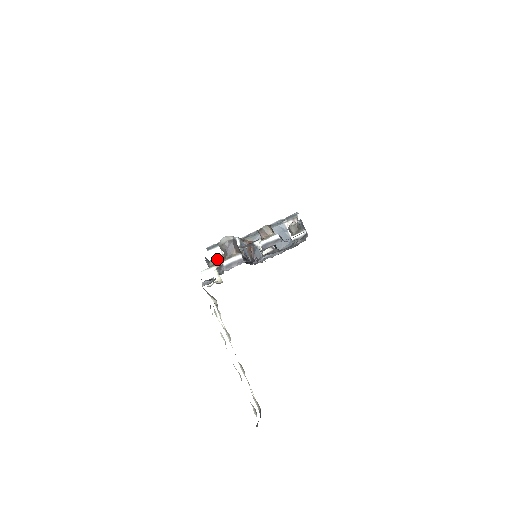
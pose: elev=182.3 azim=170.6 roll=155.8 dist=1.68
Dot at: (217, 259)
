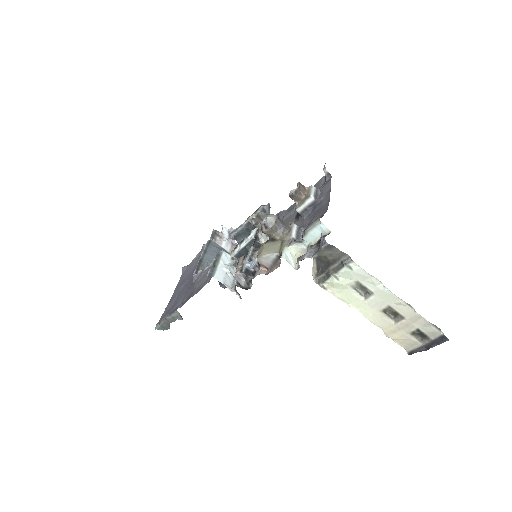
Dot at: (271, 246)
